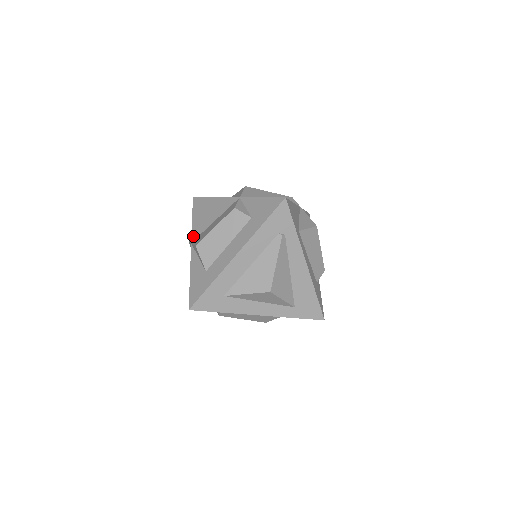
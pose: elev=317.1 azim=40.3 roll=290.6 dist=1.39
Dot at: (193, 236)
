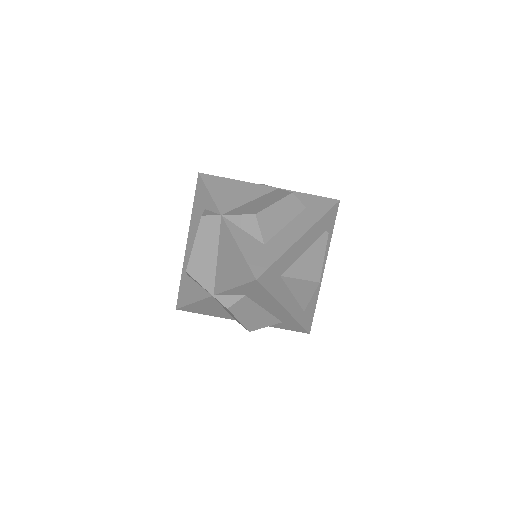
Dot at: (222, 209)
